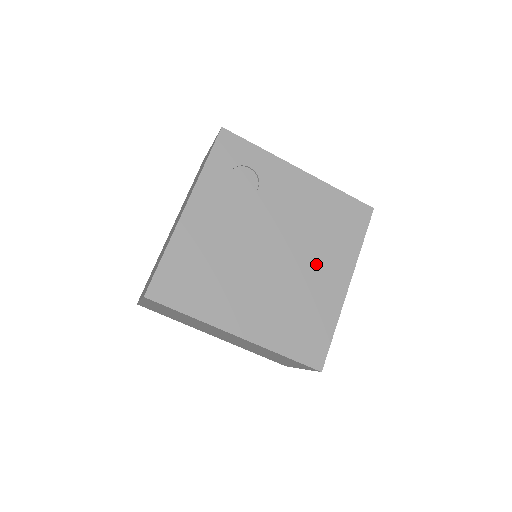
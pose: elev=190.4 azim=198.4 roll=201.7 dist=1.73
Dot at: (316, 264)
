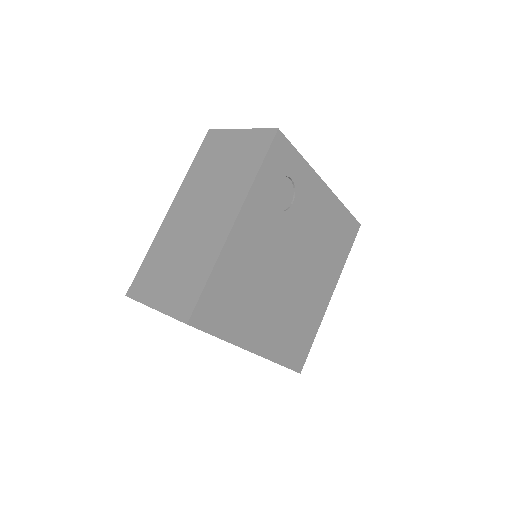
Dot at: (316, 279)
